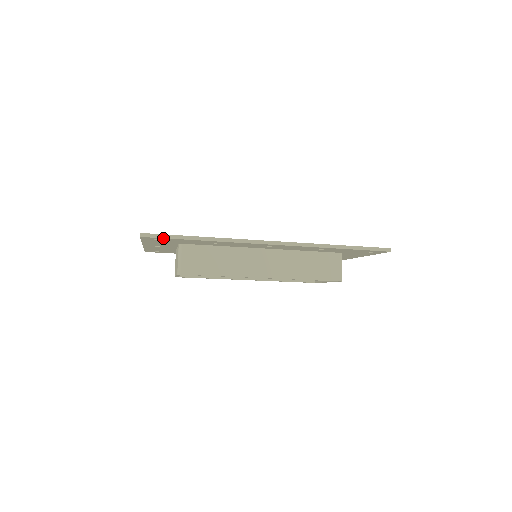
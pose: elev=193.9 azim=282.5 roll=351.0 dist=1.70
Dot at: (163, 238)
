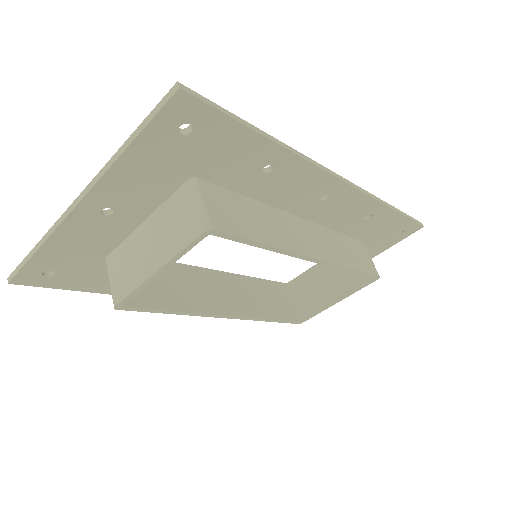
Dot at: (216, 112)
